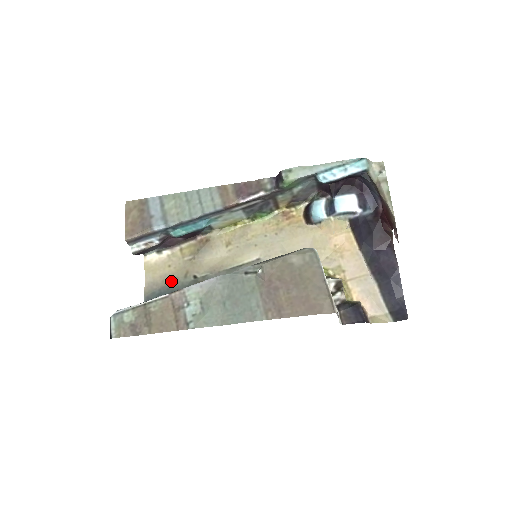
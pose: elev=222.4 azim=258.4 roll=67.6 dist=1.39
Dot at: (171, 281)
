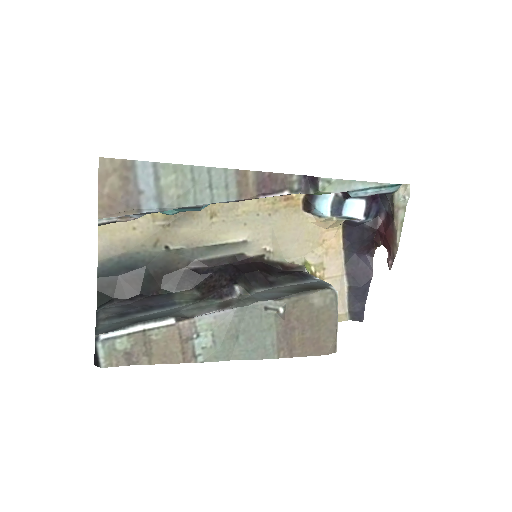
Dot at: (136, 249)
